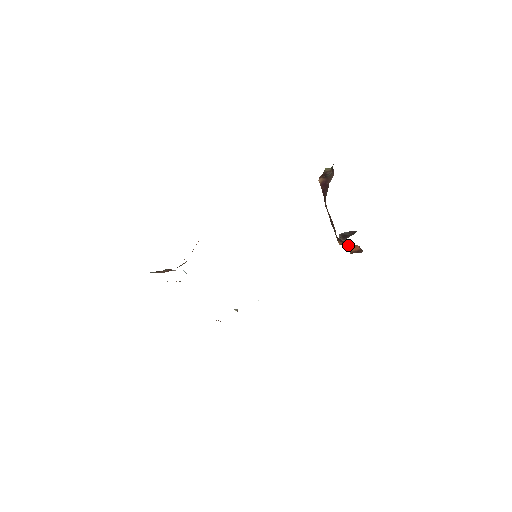
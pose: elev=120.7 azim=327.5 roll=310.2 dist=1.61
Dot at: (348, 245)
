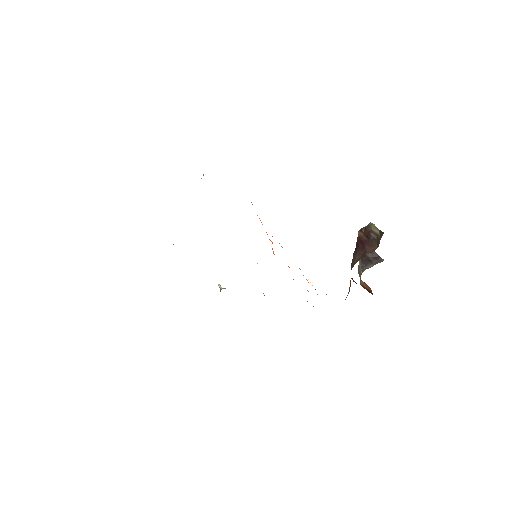
Dot at: occluded
